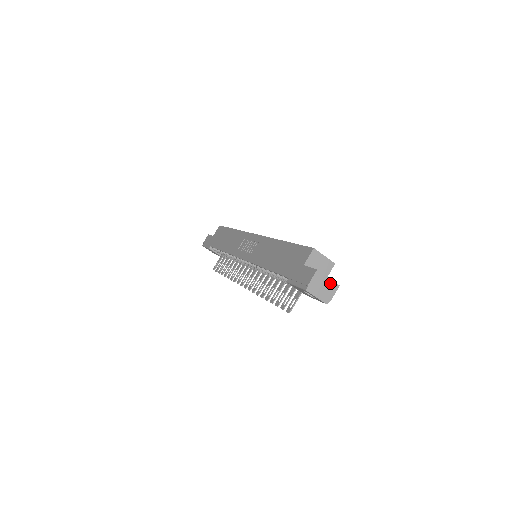
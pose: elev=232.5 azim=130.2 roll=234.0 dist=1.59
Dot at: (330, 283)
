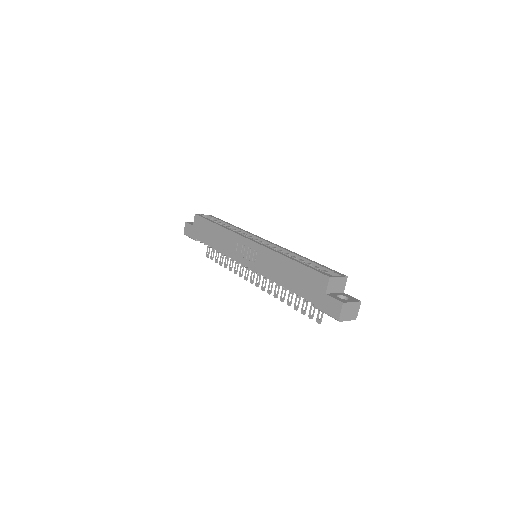
Dot at: (354, 305)
